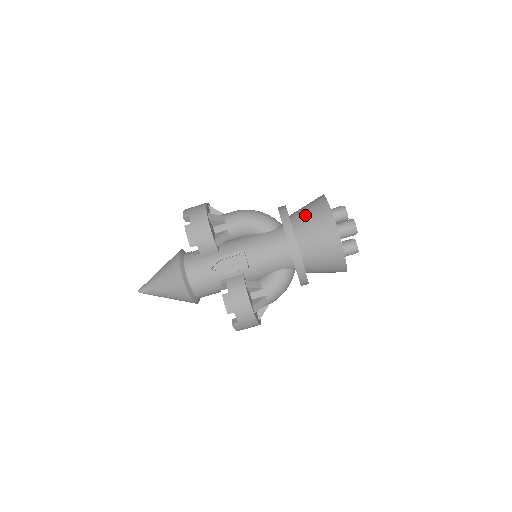
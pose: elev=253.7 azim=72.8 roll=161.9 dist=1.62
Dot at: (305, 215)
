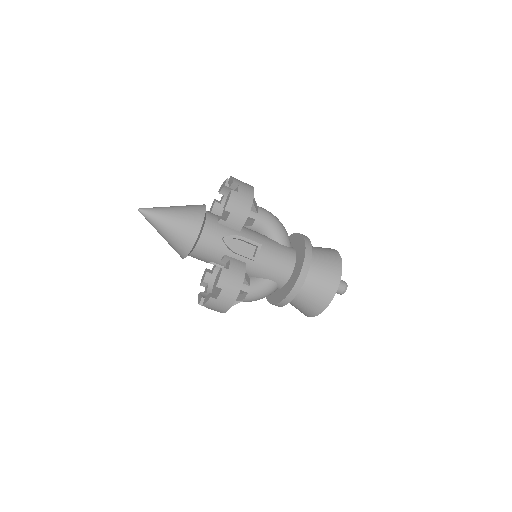
Dot at: (320, 254)
